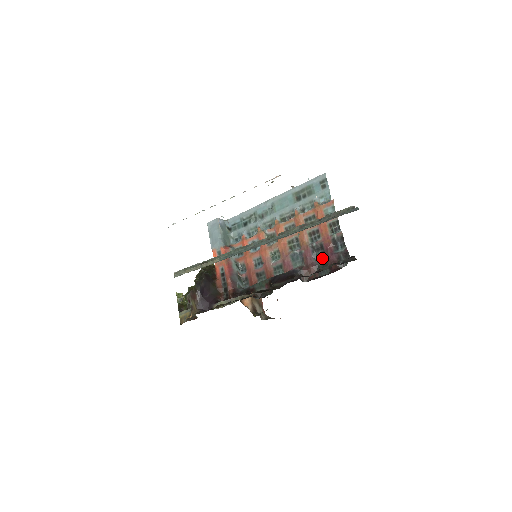
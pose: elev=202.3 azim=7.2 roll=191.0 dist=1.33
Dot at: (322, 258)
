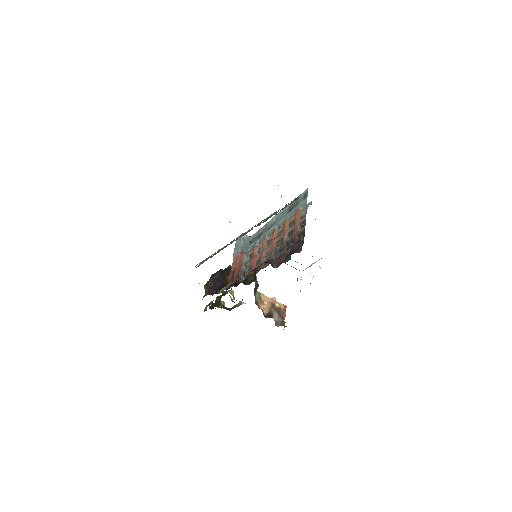
Dot at: occluded
